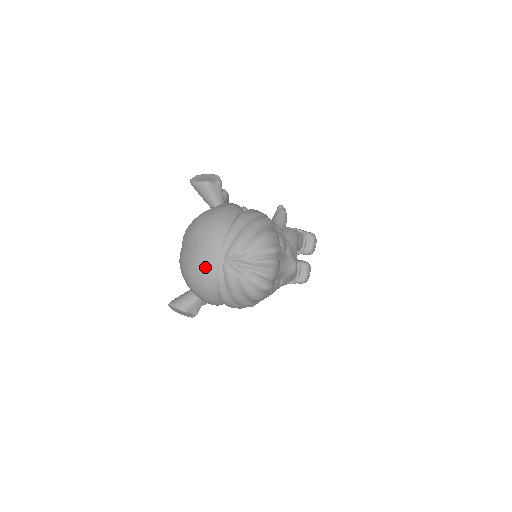
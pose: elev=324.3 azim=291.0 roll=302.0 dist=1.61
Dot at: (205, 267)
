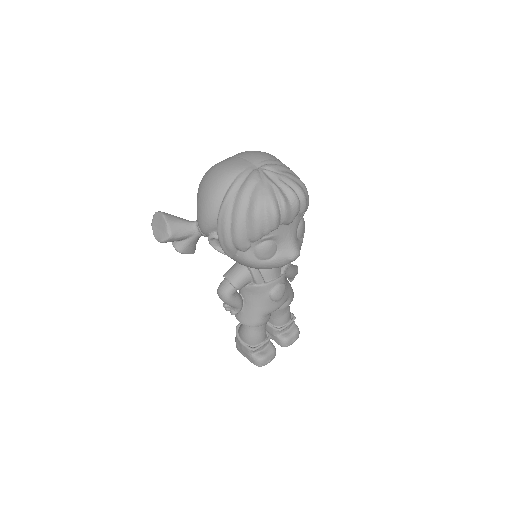
Dot at: (237, 163)
